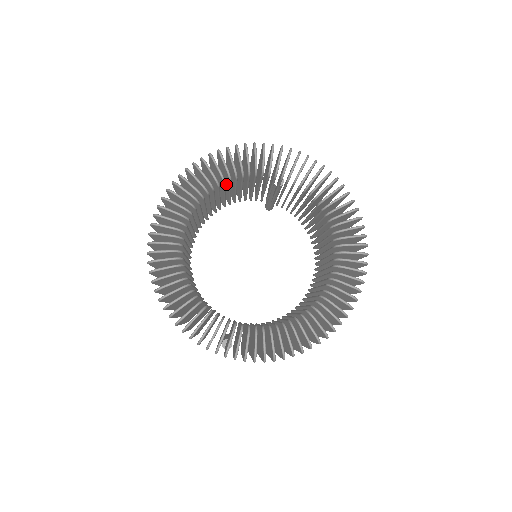
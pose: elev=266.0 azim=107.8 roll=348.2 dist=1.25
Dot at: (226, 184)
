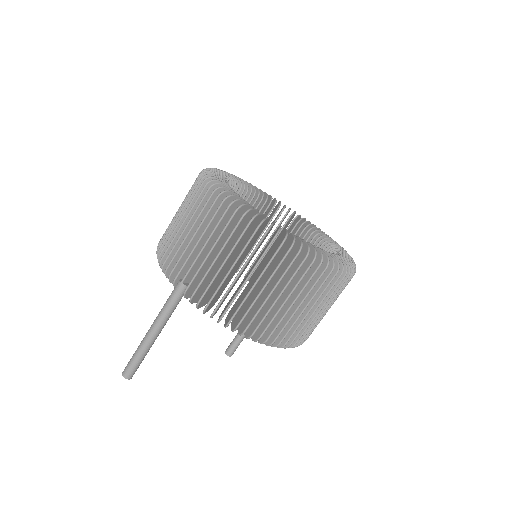
Dot at: occluded
